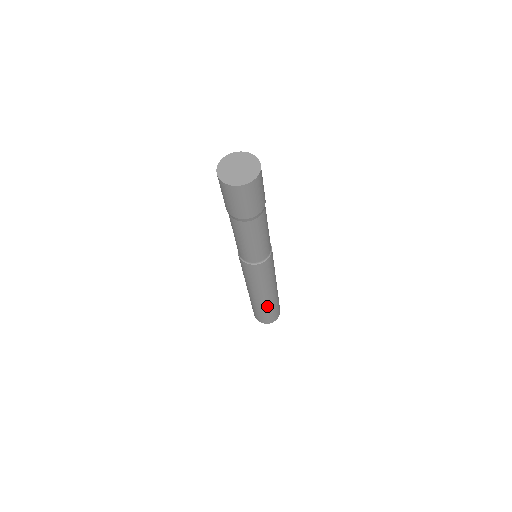
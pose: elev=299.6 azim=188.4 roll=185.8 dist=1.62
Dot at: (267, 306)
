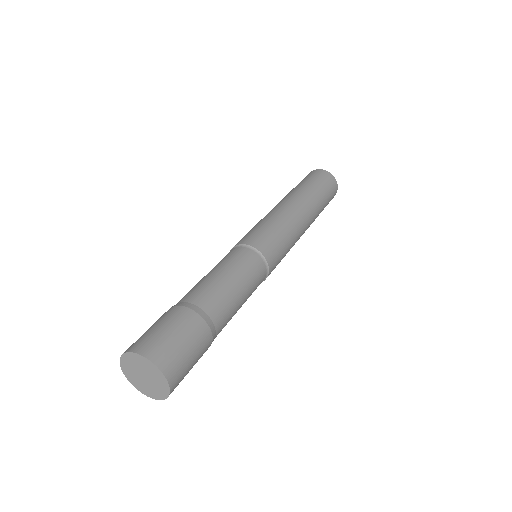
Dot at: (314, 220)
